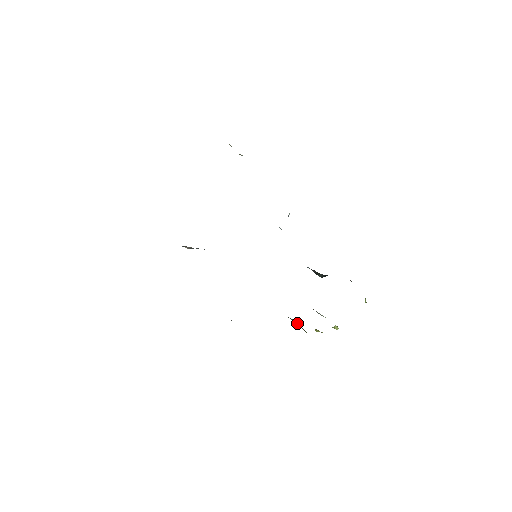
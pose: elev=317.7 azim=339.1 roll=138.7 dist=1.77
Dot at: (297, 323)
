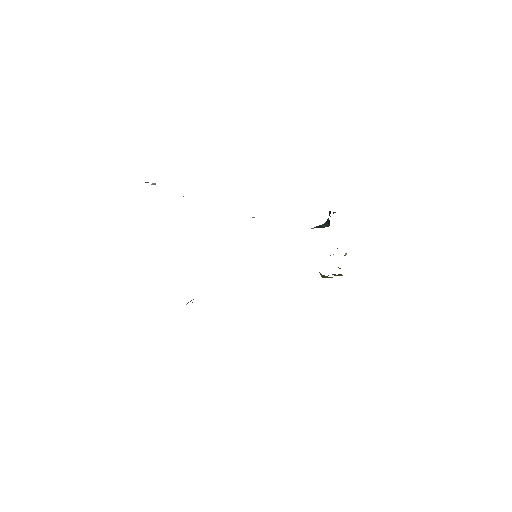
Dot at: occluded
